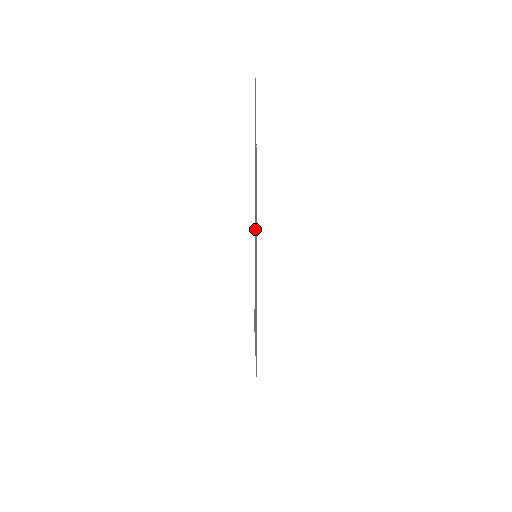
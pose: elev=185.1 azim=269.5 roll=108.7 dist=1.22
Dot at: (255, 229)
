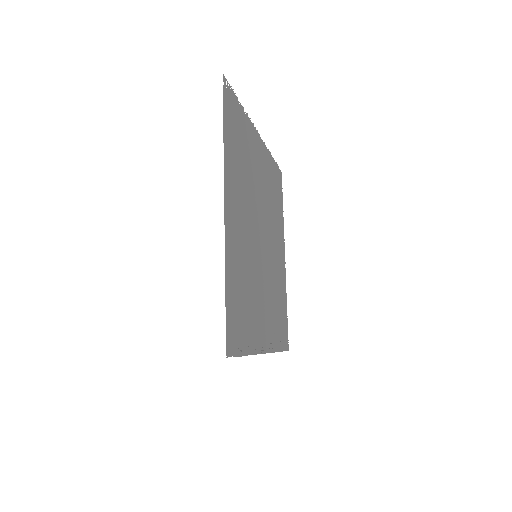
Dot at: (240, 244)
